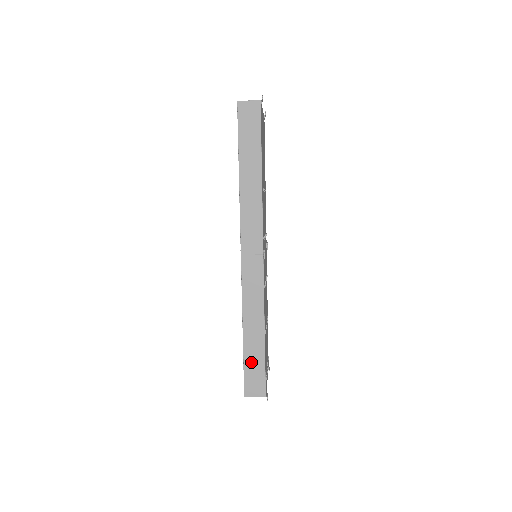
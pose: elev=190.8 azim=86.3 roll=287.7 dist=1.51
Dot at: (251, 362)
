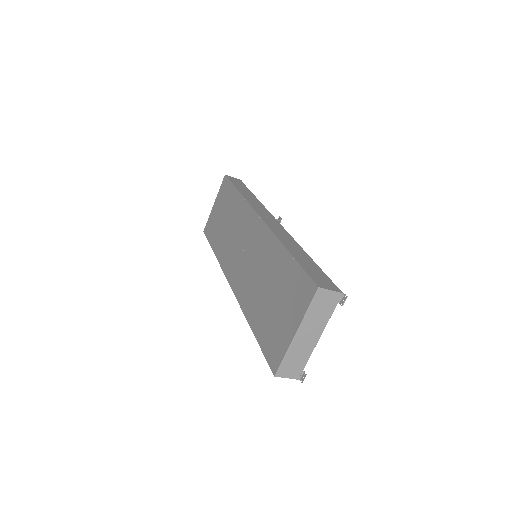
Dot at: (307, 266)
